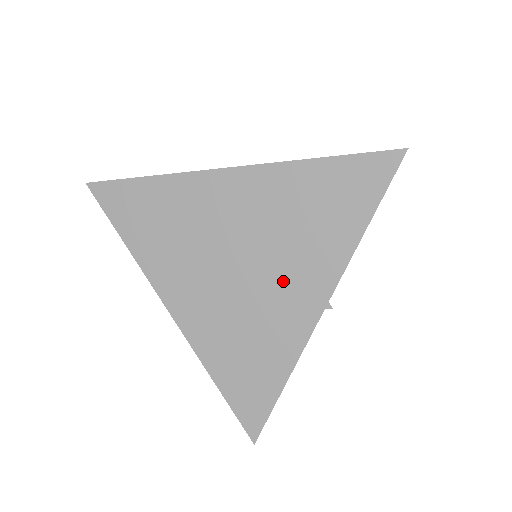
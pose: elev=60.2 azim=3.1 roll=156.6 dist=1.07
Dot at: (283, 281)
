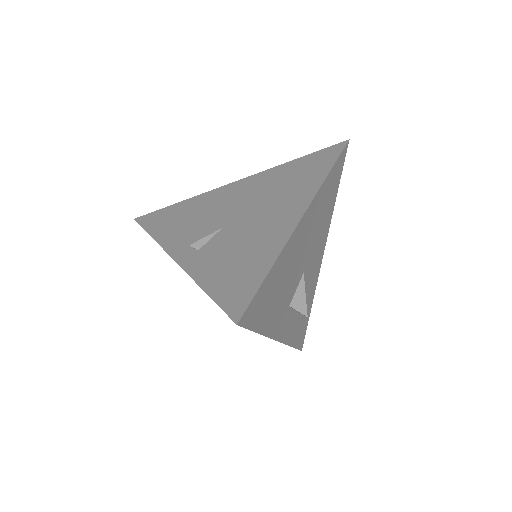
Dot at: occluded
